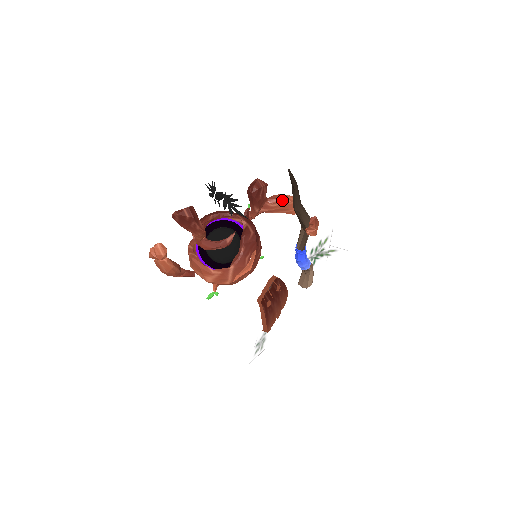
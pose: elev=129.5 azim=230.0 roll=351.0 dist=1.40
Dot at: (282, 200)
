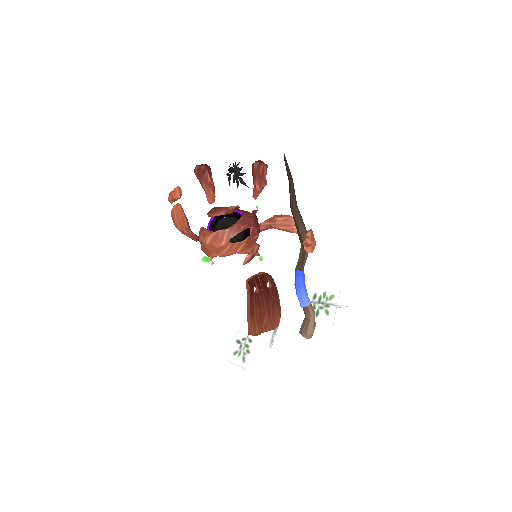
Dot at: (286, 216)
